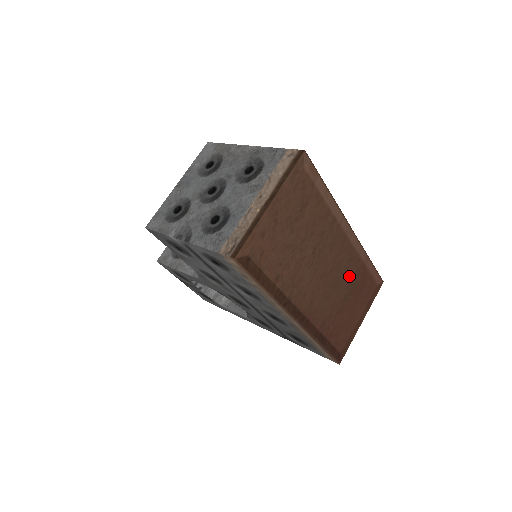
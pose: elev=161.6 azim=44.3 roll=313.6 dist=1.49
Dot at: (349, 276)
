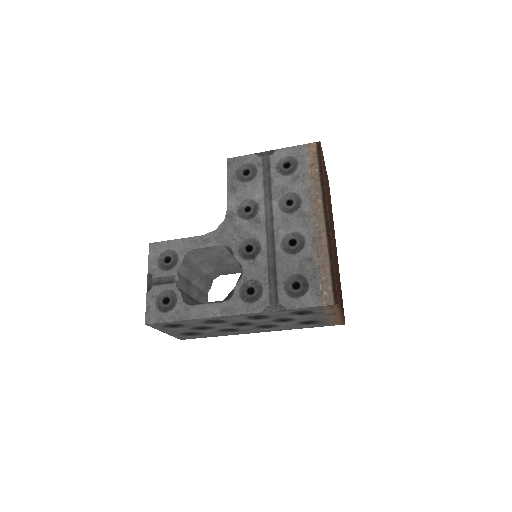
Dot at: occluded
